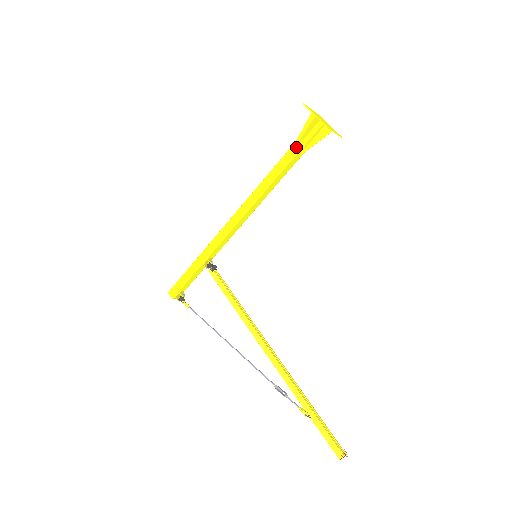
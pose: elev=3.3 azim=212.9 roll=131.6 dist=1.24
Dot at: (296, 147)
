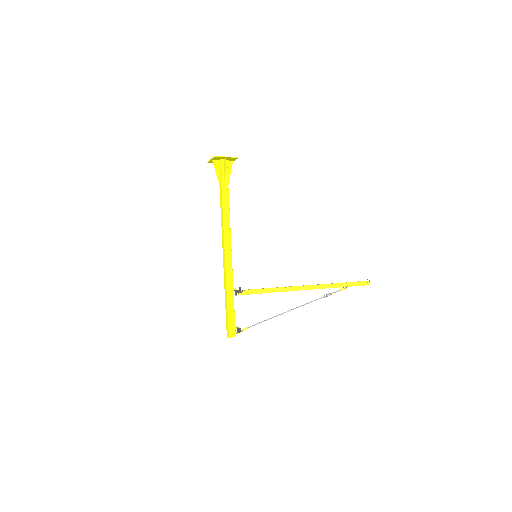
Dot at: (225, 183)
